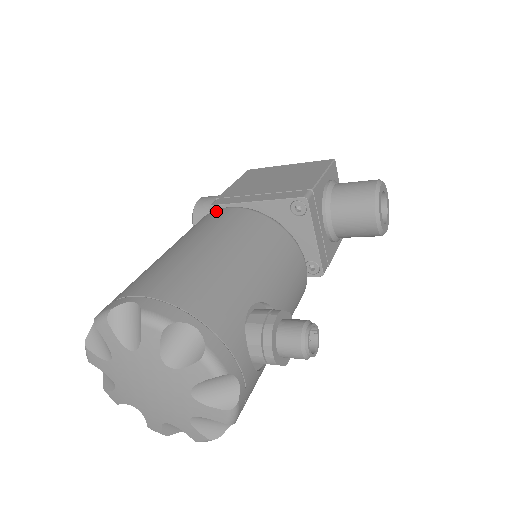
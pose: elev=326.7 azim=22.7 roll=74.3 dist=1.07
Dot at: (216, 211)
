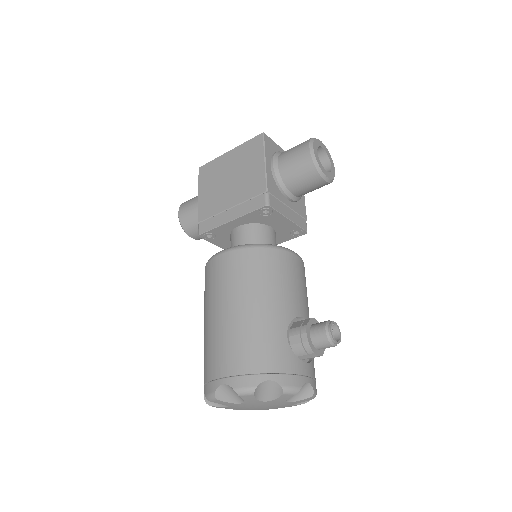
Dot at: (215, 260)
